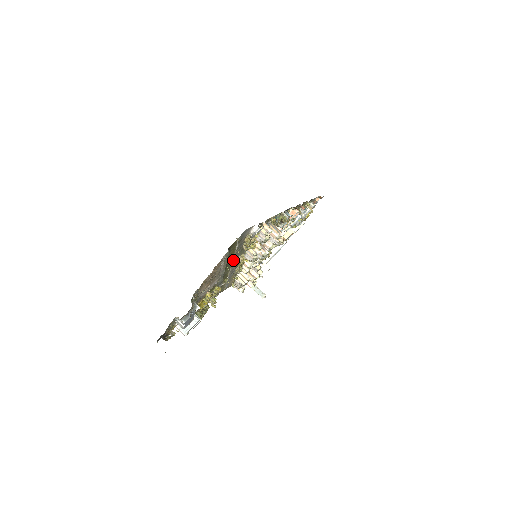
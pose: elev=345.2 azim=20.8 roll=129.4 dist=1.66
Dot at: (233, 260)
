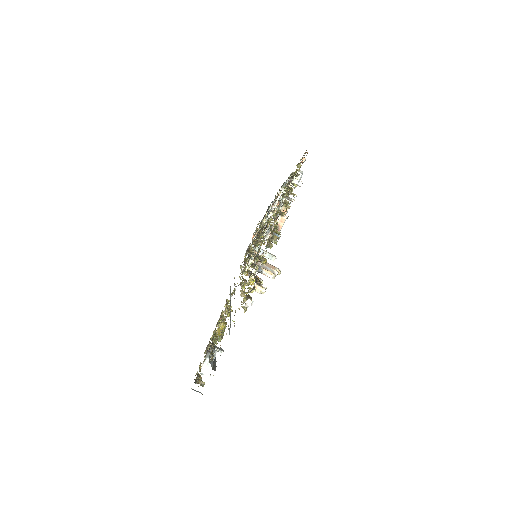
Dot at: occluded
